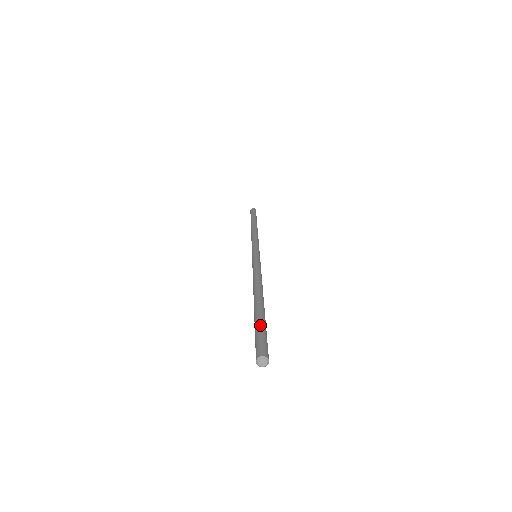
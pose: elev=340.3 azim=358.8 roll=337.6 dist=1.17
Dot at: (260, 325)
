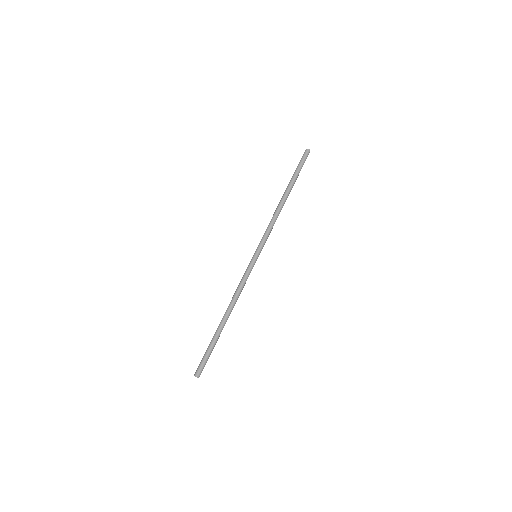
Dot at: (209, 351)
